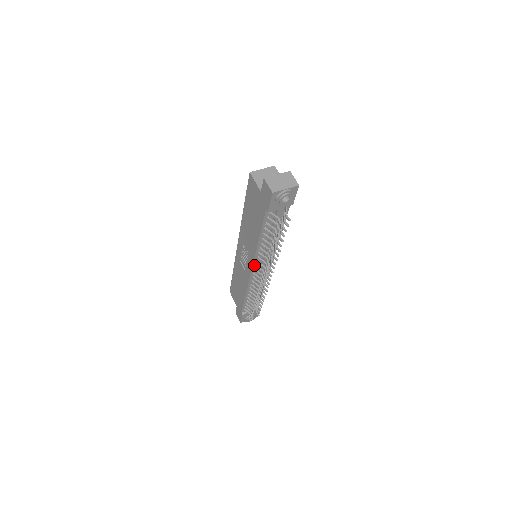
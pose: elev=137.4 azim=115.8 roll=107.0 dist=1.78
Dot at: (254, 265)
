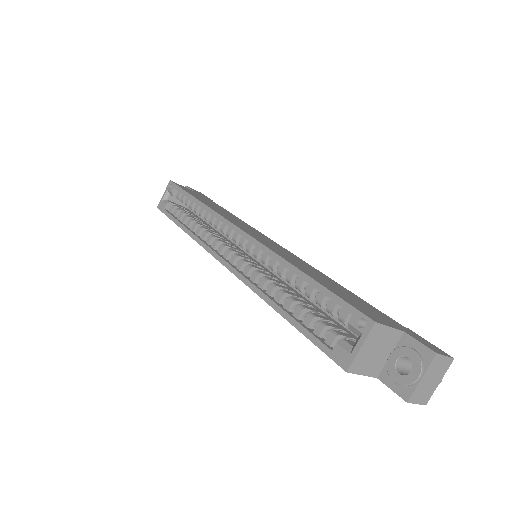
Dot at: occluded
